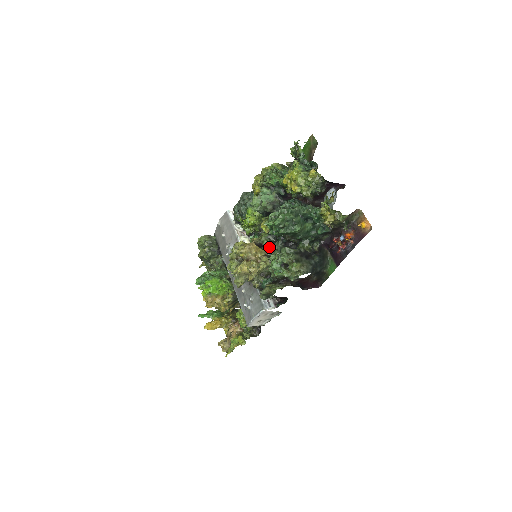
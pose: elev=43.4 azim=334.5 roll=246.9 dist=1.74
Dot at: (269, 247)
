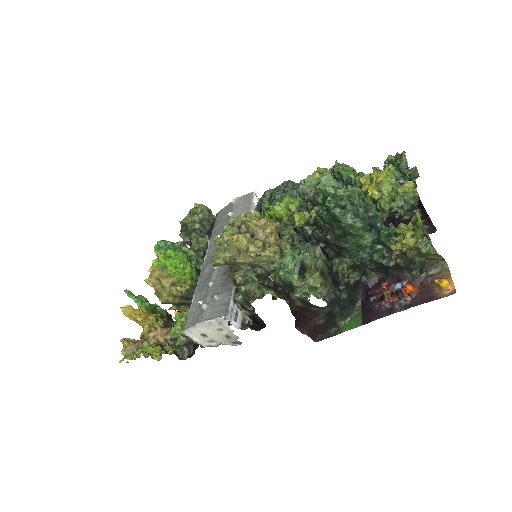
Dot at: (288, 244)
